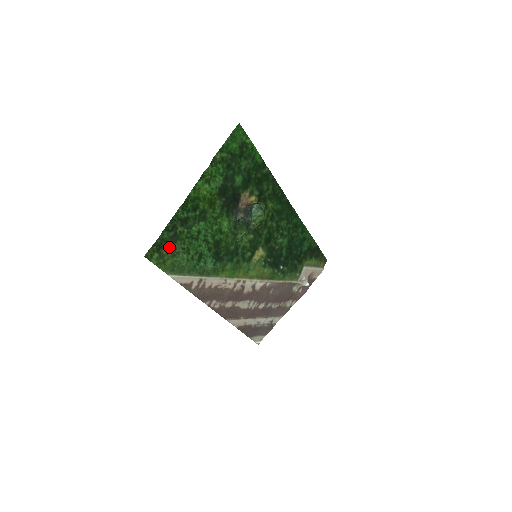
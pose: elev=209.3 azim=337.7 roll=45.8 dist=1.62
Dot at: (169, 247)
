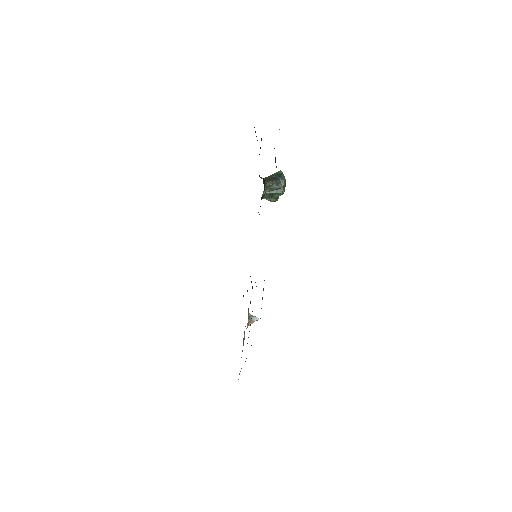
Dot at: occluded
